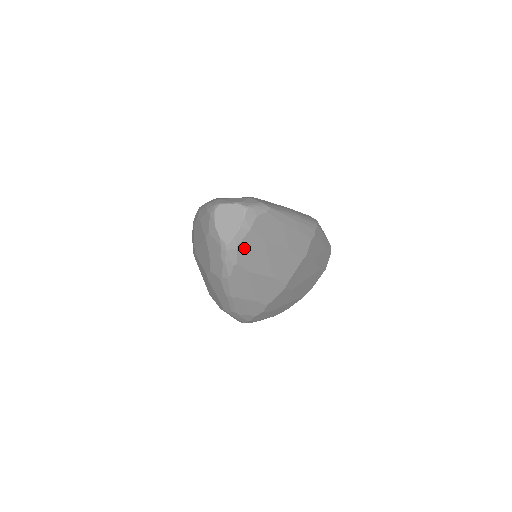
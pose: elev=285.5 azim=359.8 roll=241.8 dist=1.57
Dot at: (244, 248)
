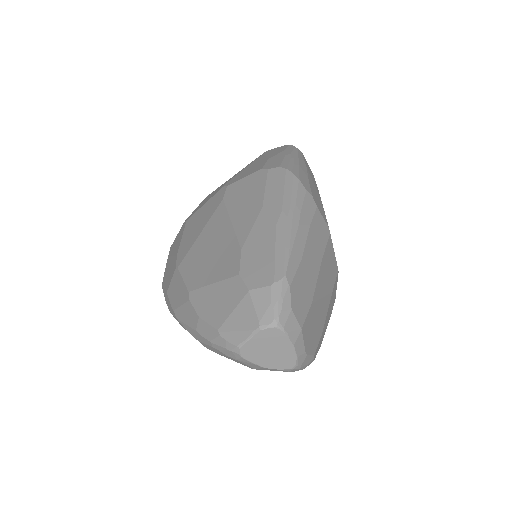
Dot at: (309, 341)
